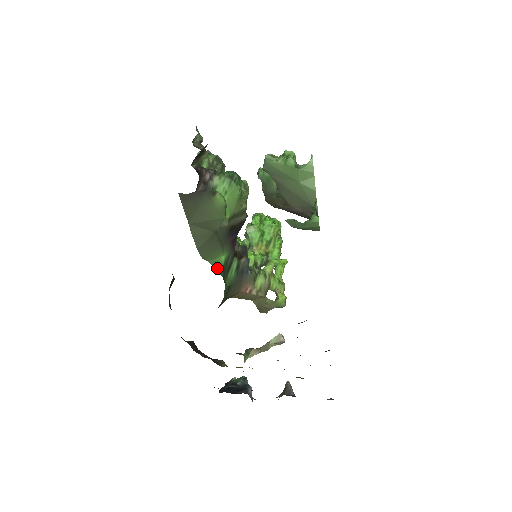
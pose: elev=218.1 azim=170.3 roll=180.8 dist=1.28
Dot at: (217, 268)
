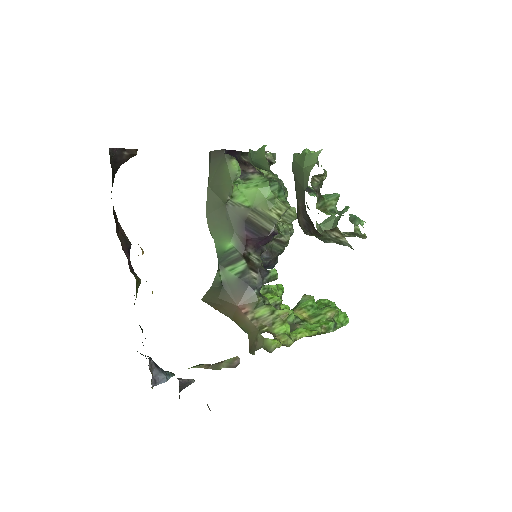
Dot at: (218, 251)
